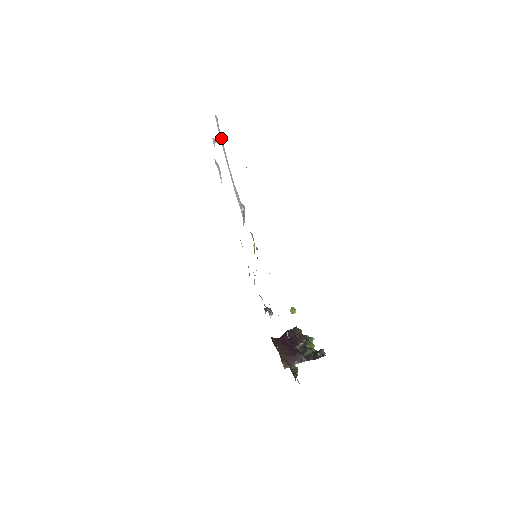
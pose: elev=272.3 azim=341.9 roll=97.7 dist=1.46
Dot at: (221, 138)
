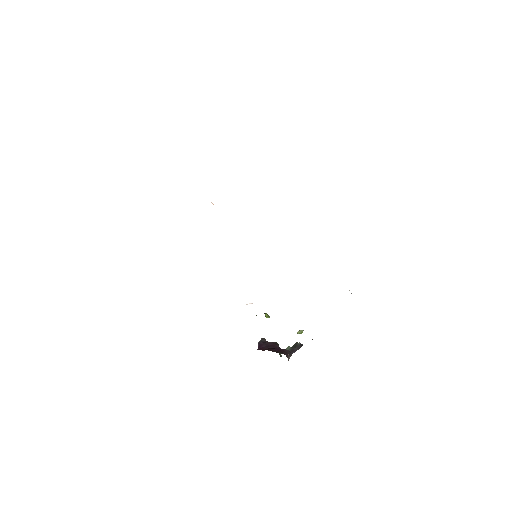
Dot at: occluded
